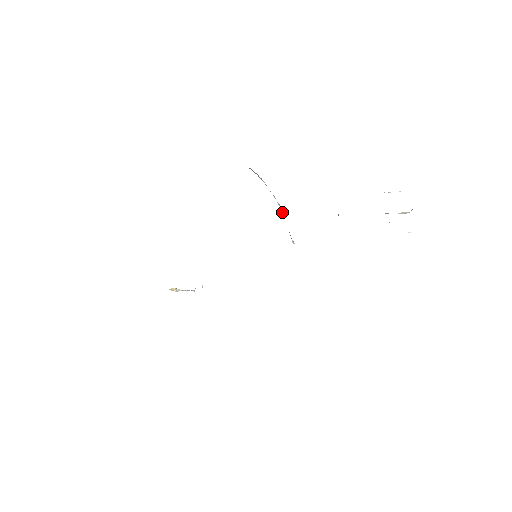
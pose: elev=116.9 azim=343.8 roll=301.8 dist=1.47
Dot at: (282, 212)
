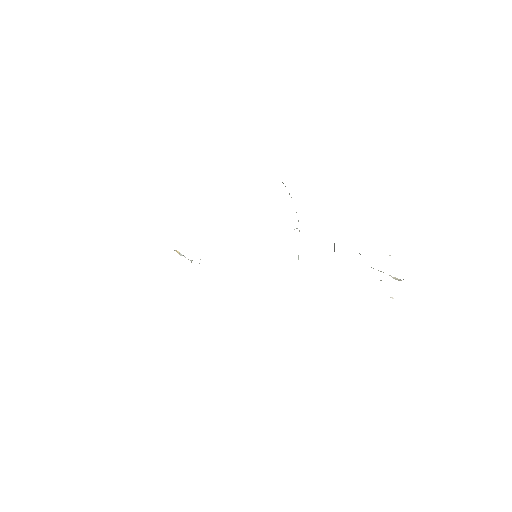
Dot at: occluded
